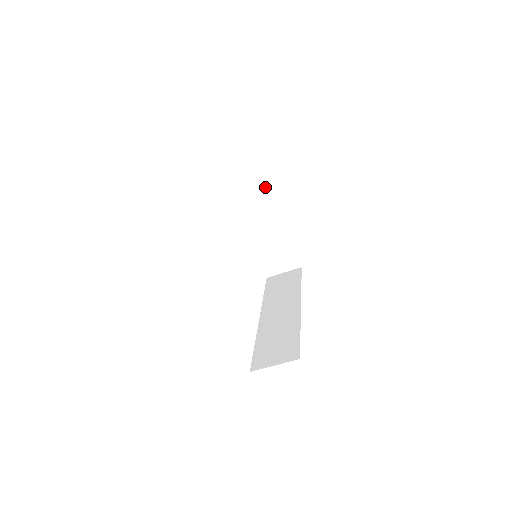
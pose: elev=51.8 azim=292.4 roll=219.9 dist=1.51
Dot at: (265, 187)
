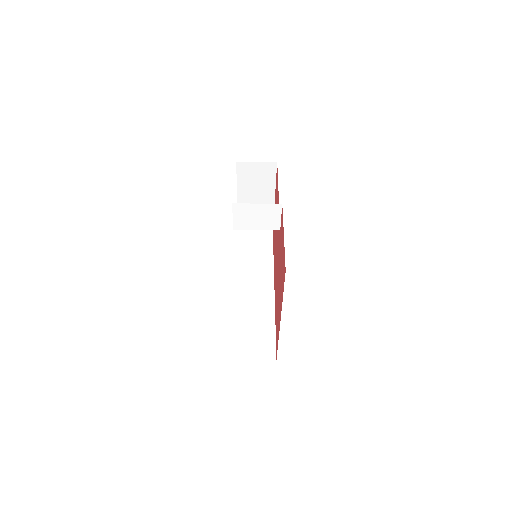
Dot at: (271, 166)
